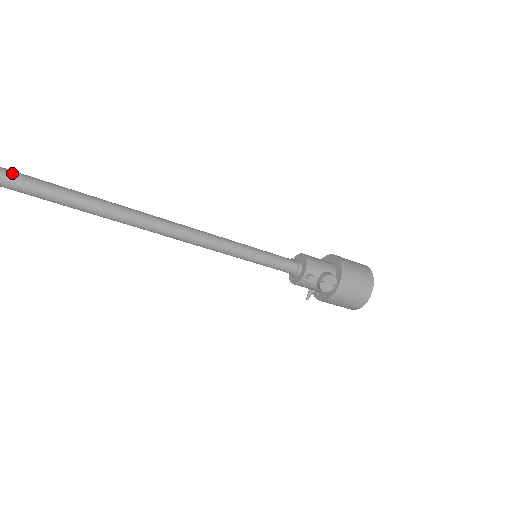
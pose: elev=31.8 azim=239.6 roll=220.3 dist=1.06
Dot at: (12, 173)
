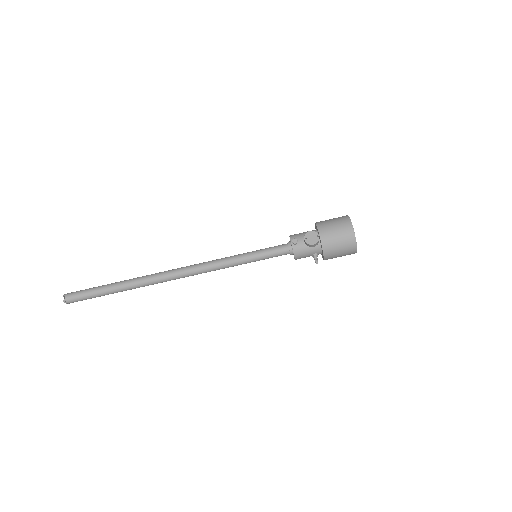
Dot at: (100, 286)
